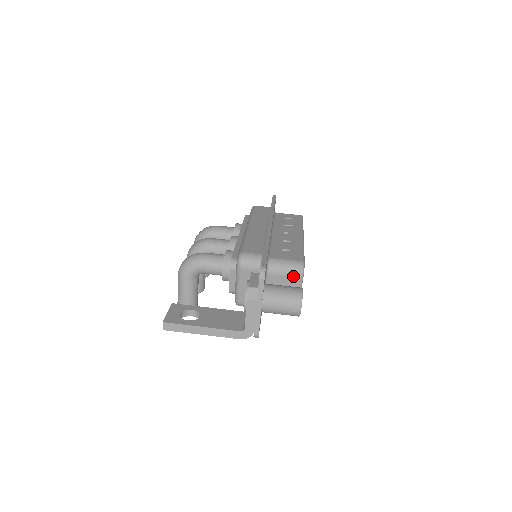
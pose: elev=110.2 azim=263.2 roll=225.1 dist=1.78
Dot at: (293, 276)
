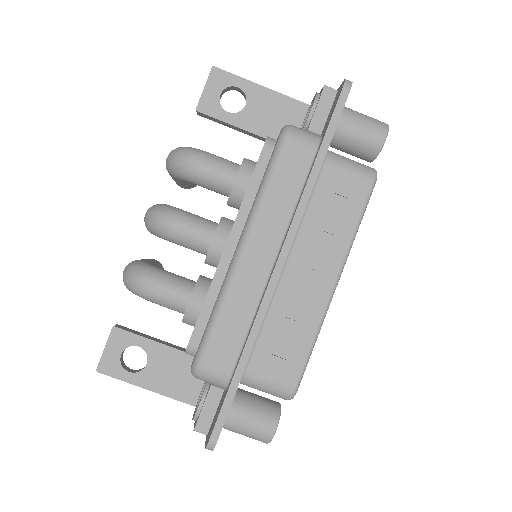
Dot at: occluded
